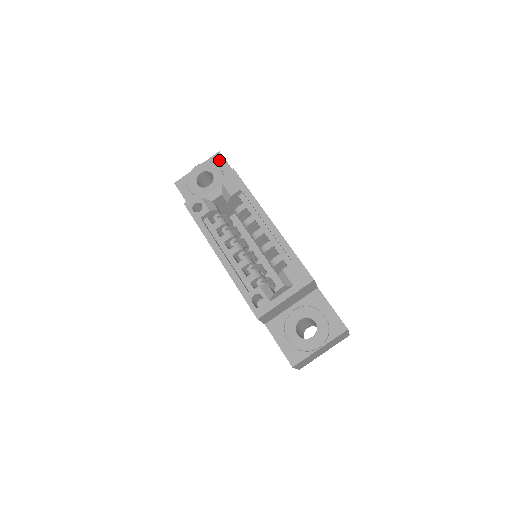
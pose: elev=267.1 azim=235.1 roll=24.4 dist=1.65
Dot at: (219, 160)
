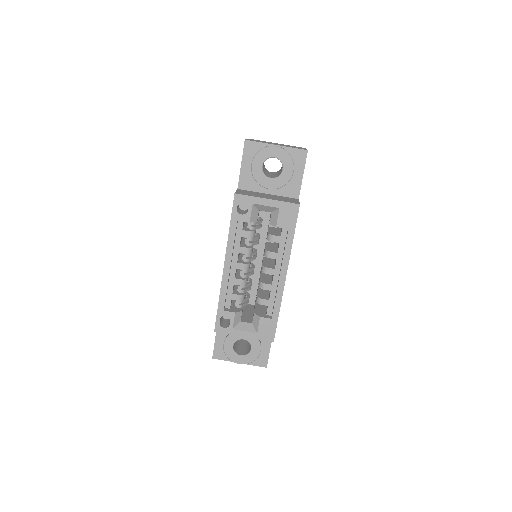
Dot at: (300, 159)
